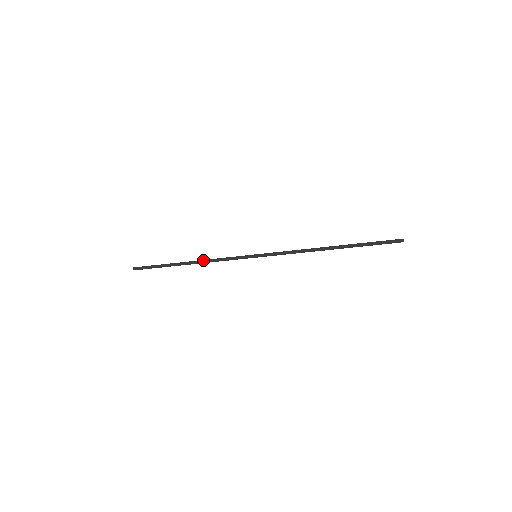
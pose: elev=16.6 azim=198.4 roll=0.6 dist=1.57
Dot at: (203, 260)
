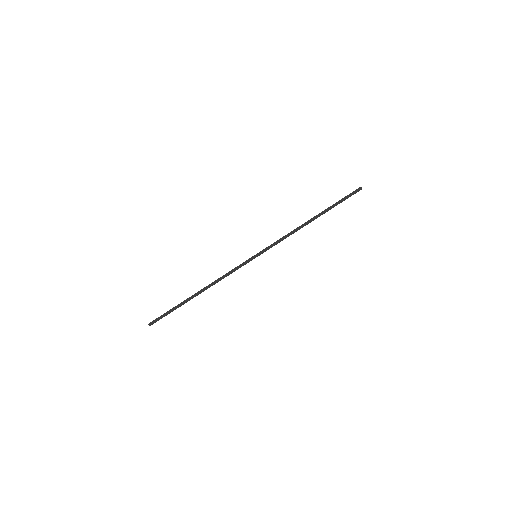
Dot at: (212, 283)
